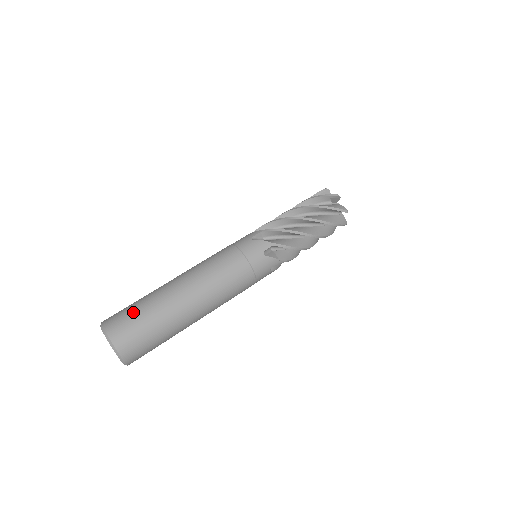
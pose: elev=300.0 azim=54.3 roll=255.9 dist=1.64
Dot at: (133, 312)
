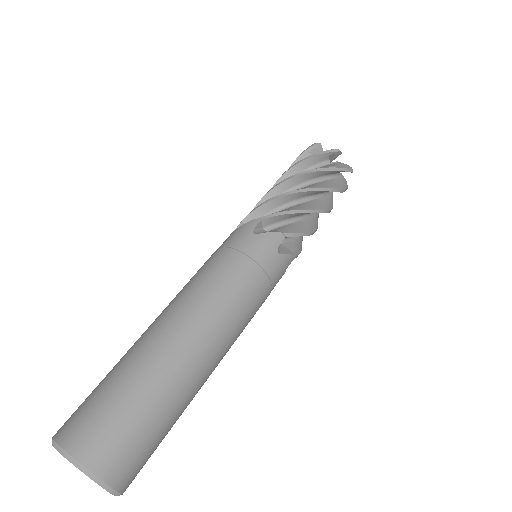
Dot at: (113, 405)
